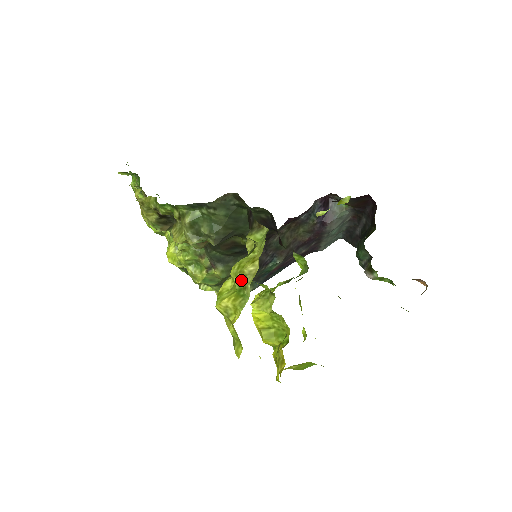
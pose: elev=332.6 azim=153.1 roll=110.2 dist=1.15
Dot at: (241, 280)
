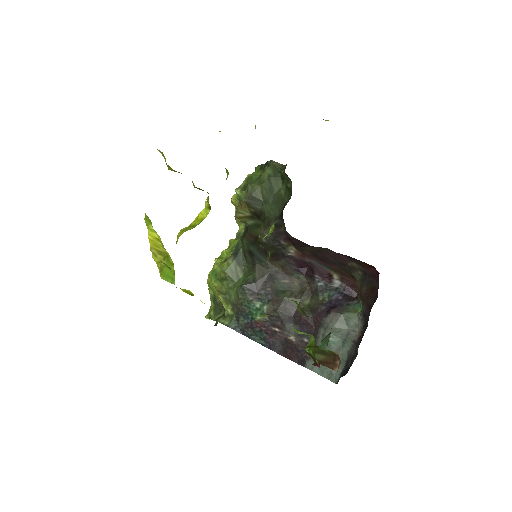
Dot at: occluded
